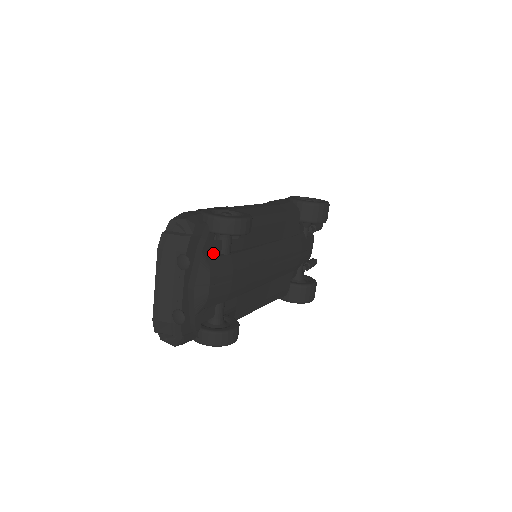
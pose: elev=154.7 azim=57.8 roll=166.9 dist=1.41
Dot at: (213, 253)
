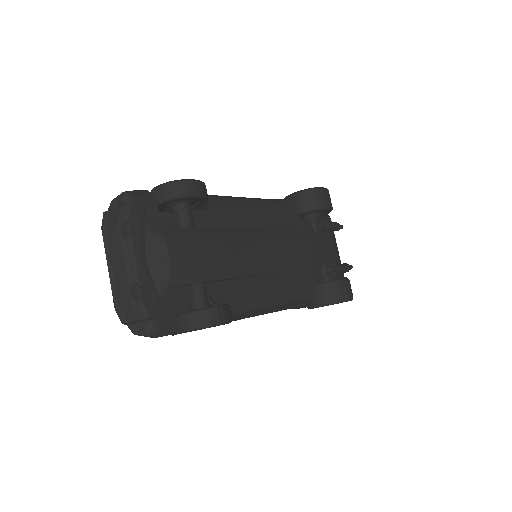
Dot at: (169, 226)
